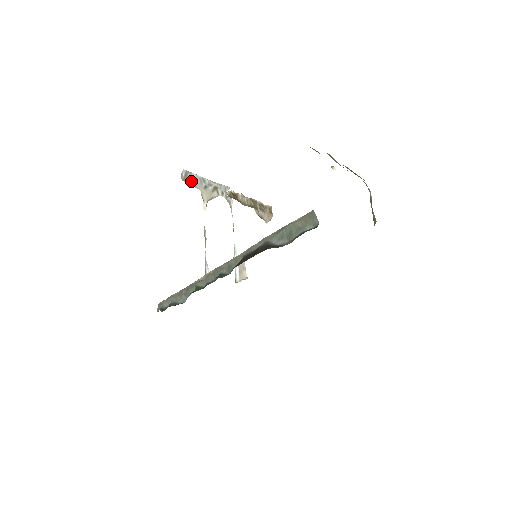
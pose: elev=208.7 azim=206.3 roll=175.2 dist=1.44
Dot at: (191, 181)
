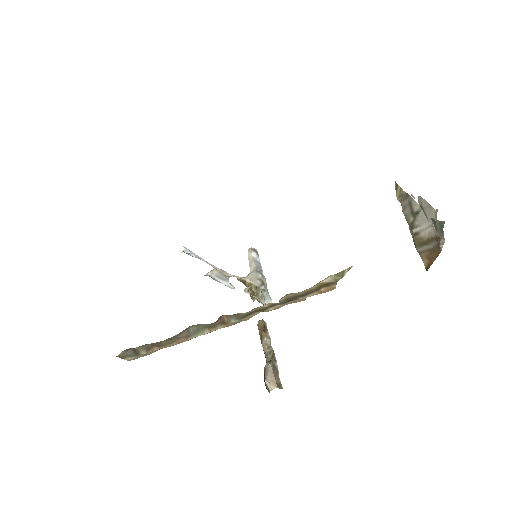
Dot at: (253, 257)
